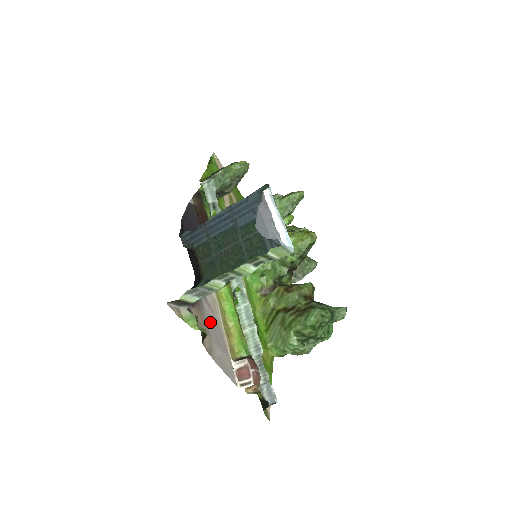
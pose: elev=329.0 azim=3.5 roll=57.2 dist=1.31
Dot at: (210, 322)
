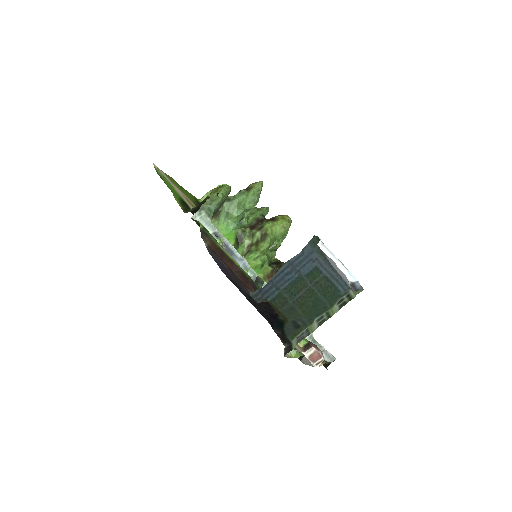
Dot at: occluded
